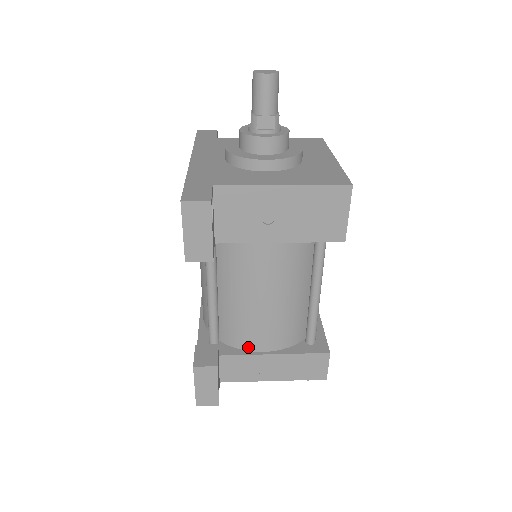
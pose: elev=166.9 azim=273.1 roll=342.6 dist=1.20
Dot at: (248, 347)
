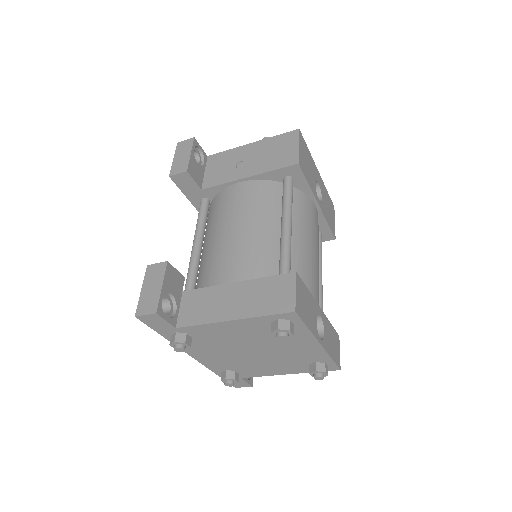
Dot at: (214, 285)
